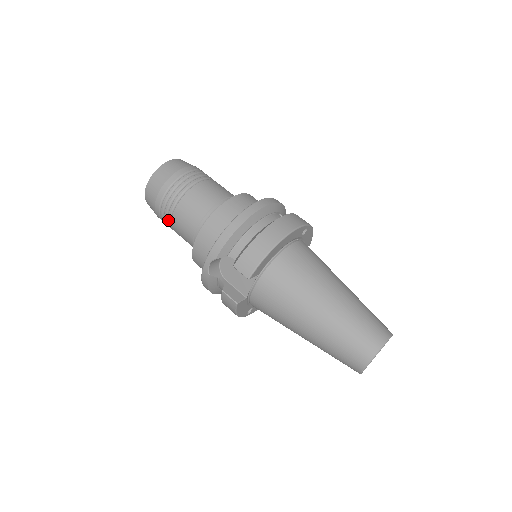
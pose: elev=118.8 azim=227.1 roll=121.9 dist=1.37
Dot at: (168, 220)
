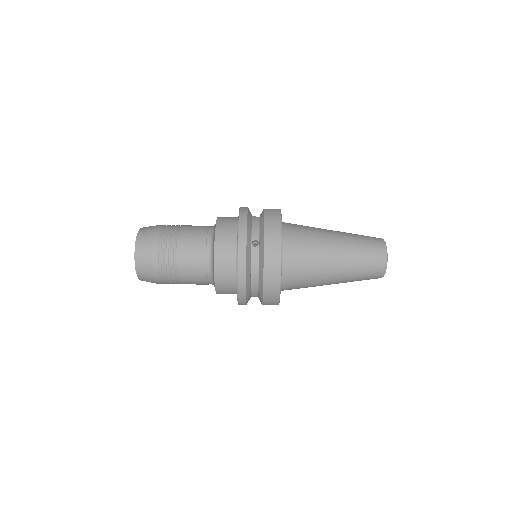
Dot at: occluded
